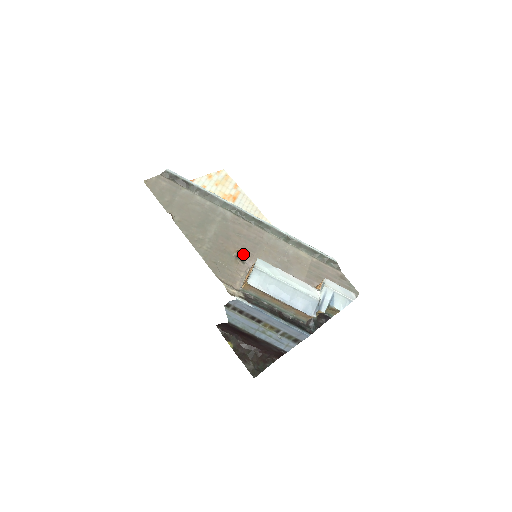
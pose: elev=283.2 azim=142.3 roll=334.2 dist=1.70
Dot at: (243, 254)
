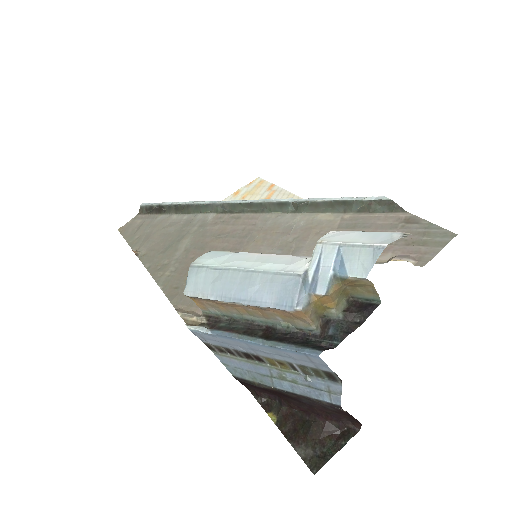
Dot at: occluded
